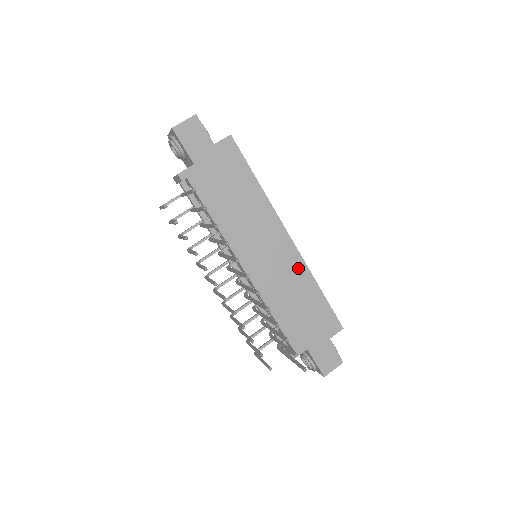
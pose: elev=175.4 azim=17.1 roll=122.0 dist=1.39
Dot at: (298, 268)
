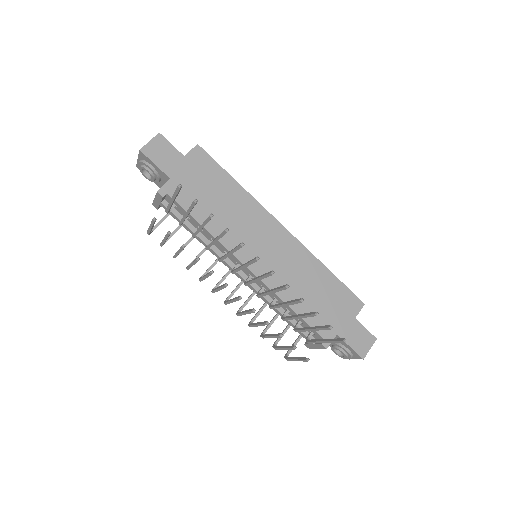
Dot at: (301, 255)
